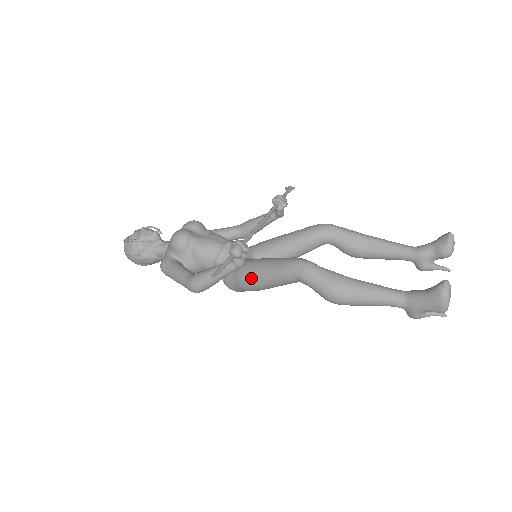
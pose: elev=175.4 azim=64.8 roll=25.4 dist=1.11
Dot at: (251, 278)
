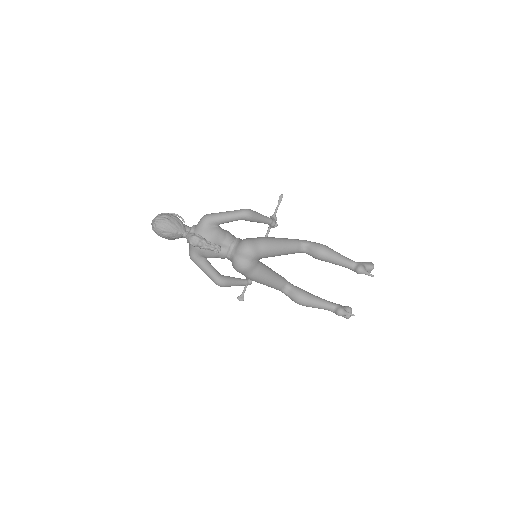
Dot at: (271, 237)
